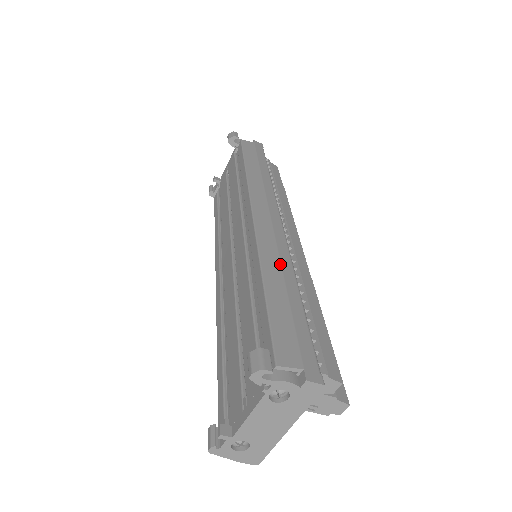
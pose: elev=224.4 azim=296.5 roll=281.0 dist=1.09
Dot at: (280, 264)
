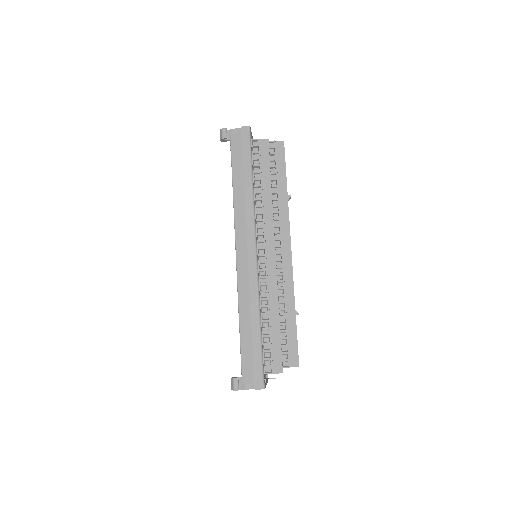
Dot at: (250, 306)
